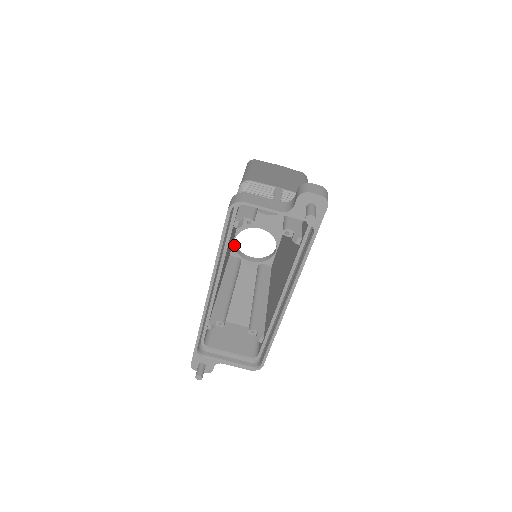
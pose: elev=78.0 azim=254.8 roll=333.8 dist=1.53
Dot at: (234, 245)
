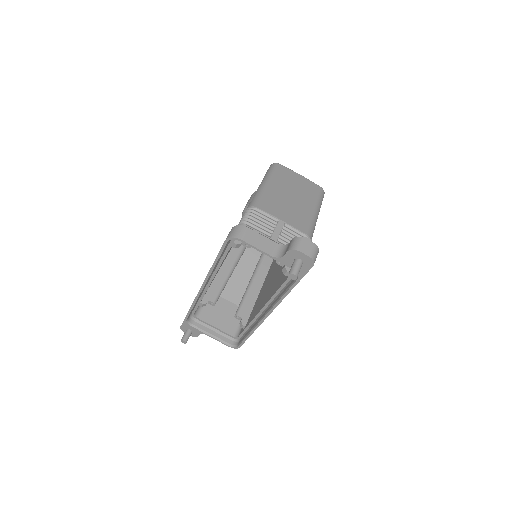
Dot at: occluded
